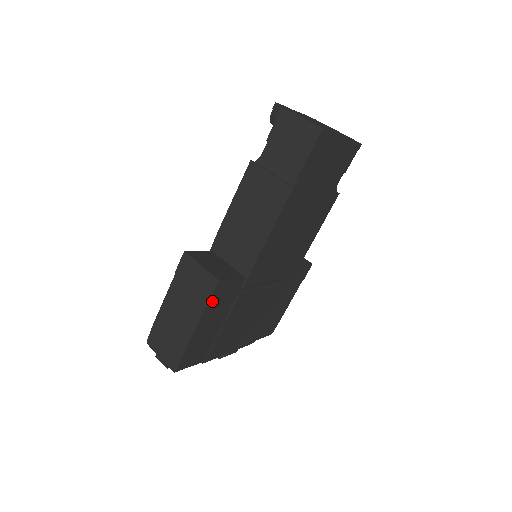
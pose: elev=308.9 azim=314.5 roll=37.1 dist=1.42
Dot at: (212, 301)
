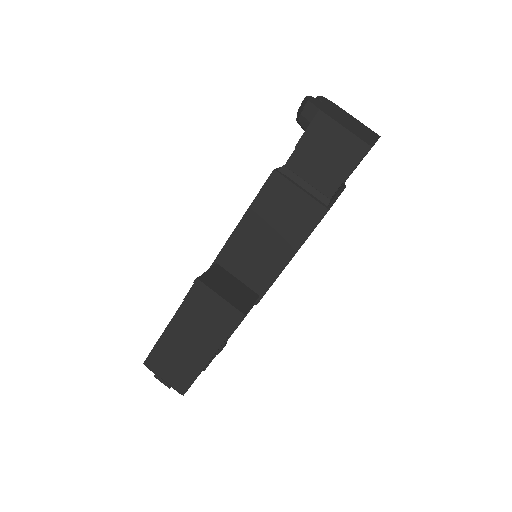
Dot at: occluded
